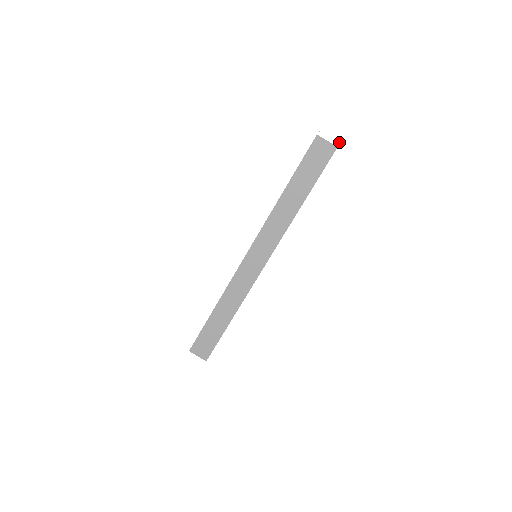
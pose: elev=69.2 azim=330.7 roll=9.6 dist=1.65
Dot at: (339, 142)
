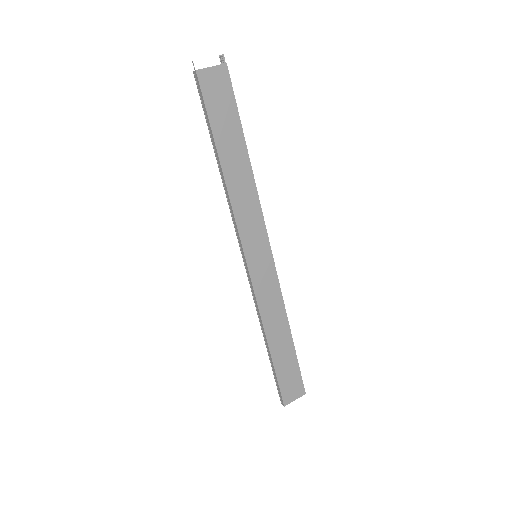
Dot at: (222, 57)
